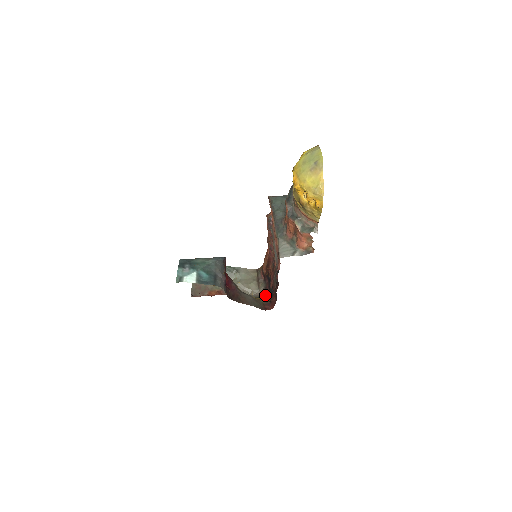
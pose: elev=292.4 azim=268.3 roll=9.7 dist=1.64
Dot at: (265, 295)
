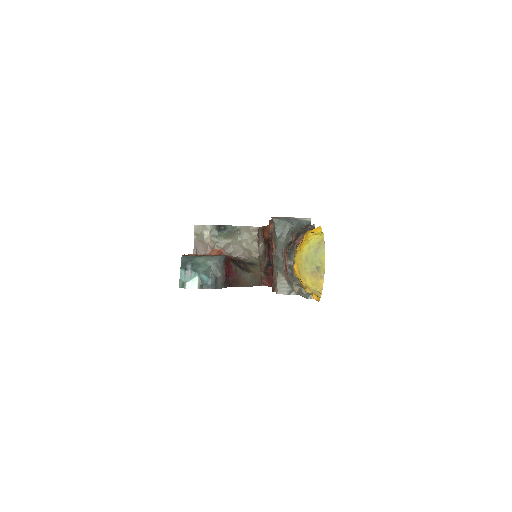
Dot at: (264, 262)
